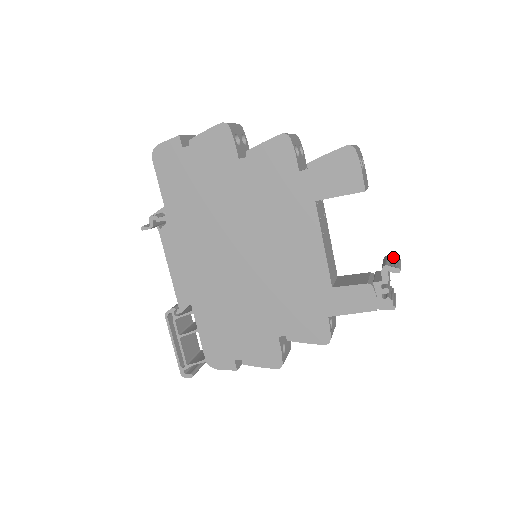
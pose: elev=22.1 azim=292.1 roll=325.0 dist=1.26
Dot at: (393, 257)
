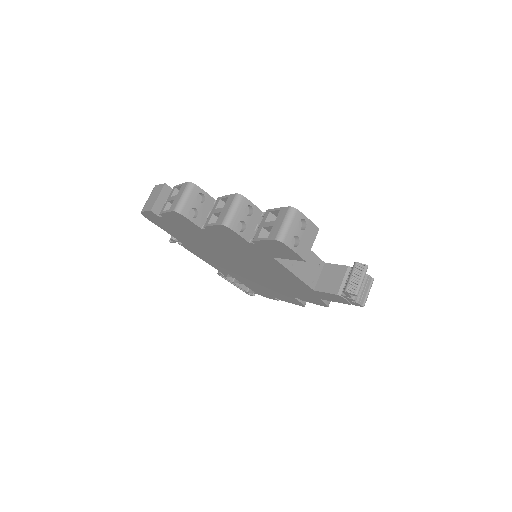
Dot at: (361, 264)
